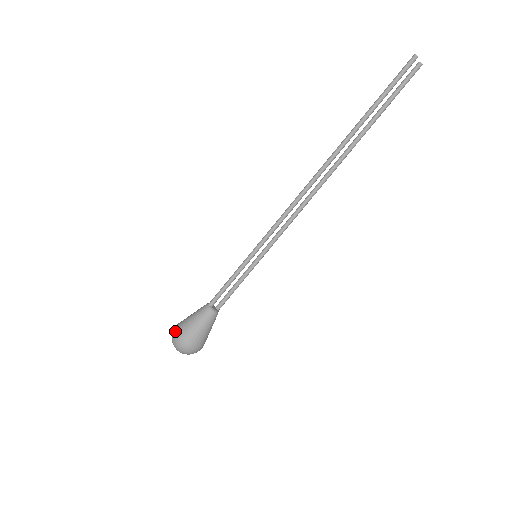
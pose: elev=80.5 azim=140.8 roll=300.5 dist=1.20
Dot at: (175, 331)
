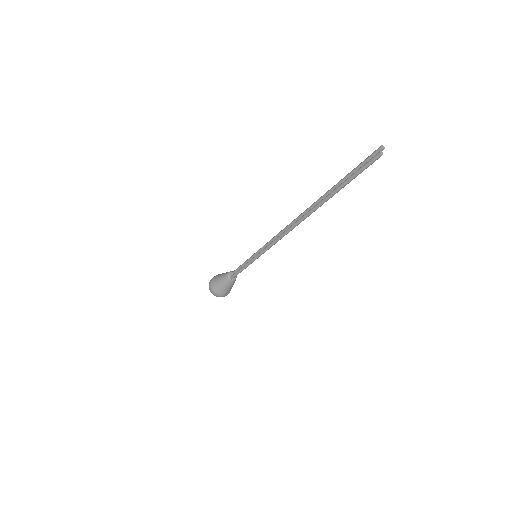
Dot at: (216, 295)
